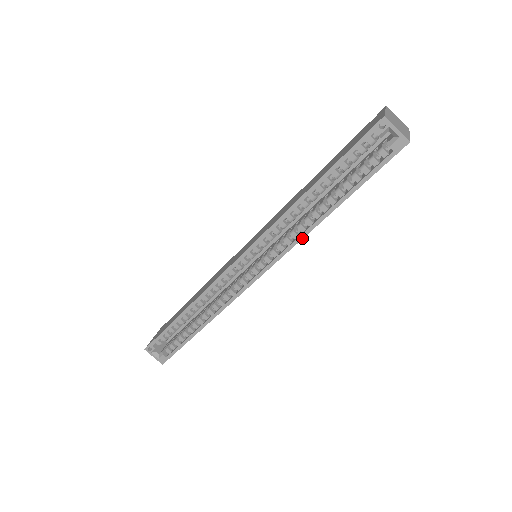
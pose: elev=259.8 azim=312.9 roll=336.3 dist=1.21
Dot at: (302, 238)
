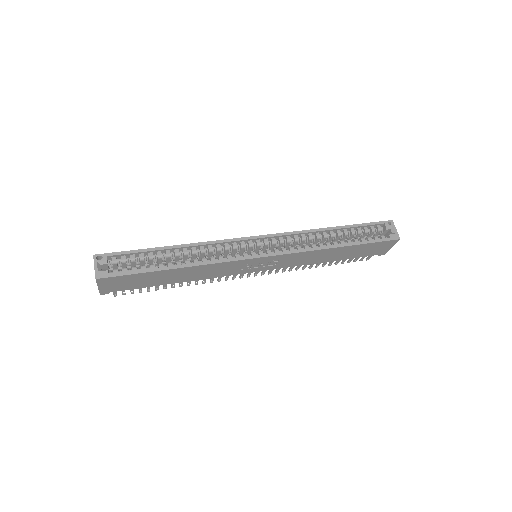
Dot at: (313, 250)
